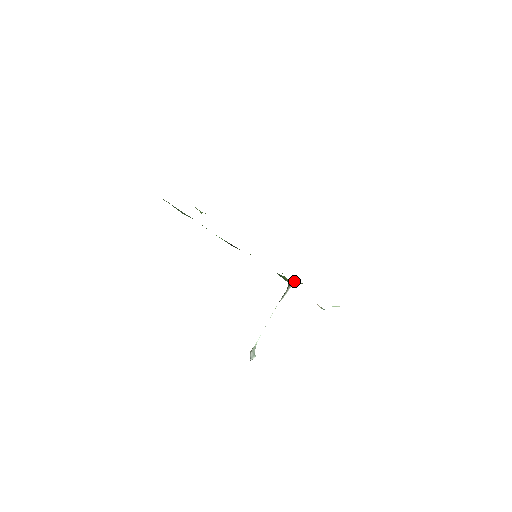
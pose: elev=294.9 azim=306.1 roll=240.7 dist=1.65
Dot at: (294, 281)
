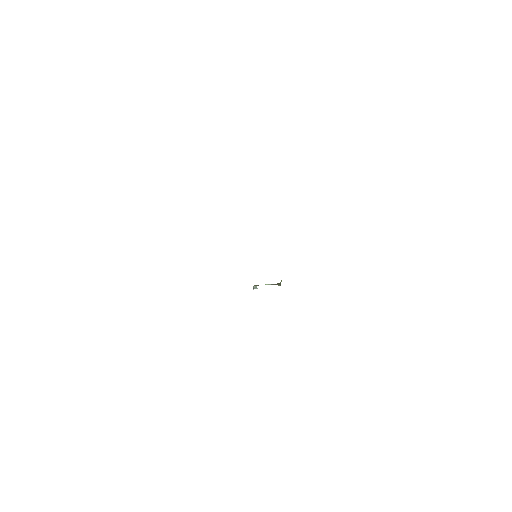
Dot at: occluded
